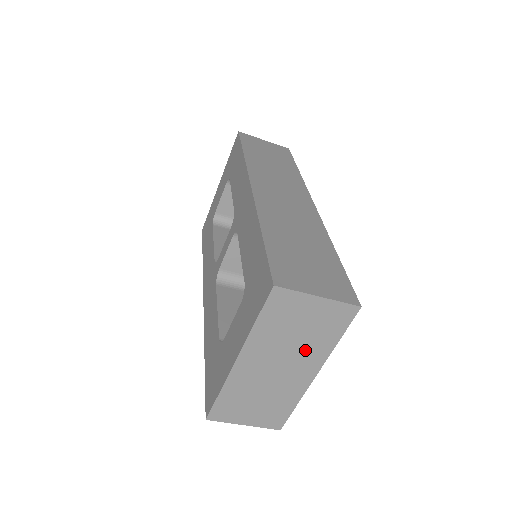
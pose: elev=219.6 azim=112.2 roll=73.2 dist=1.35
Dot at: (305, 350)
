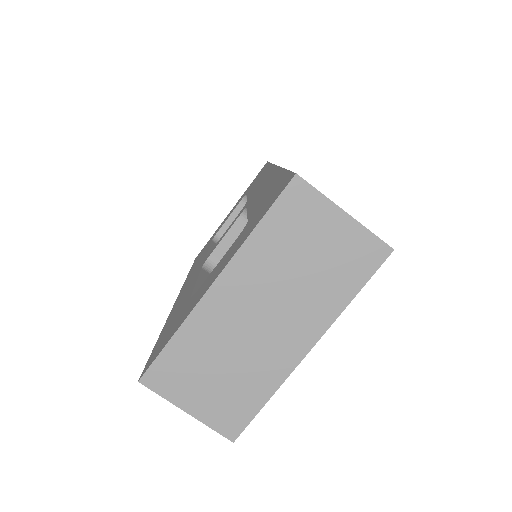
Dot at: (306, 299)
